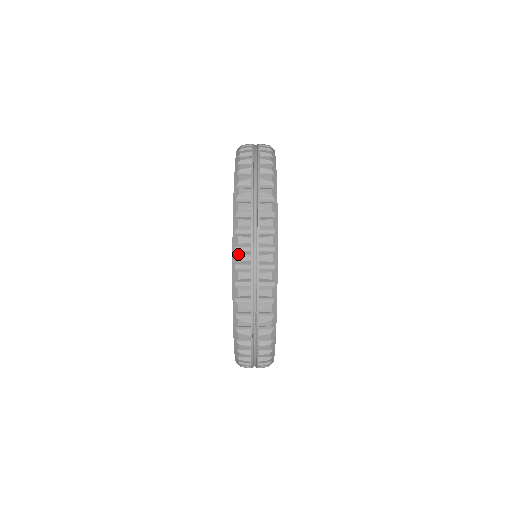
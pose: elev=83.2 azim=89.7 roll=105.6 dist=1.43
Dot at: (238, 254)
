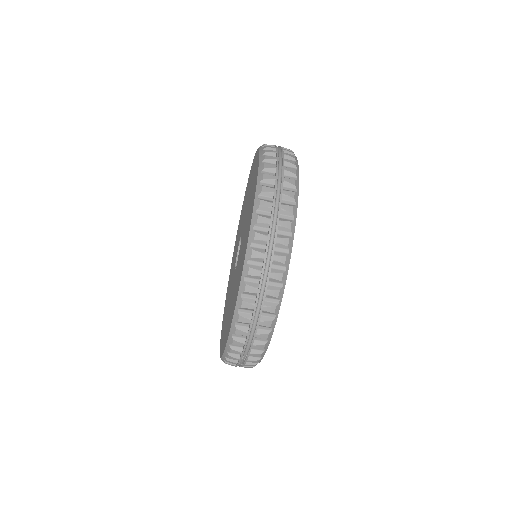
Dot at: (240, 316)
